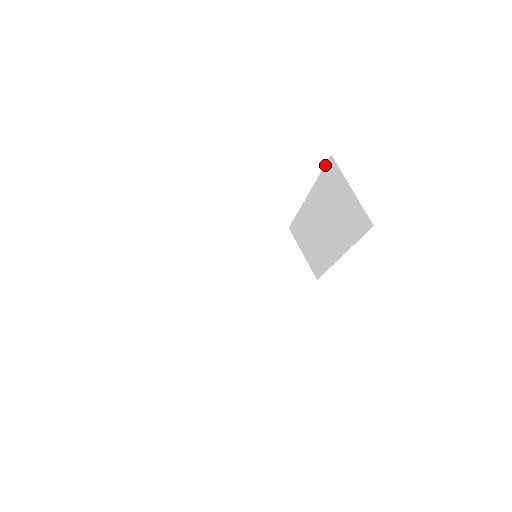
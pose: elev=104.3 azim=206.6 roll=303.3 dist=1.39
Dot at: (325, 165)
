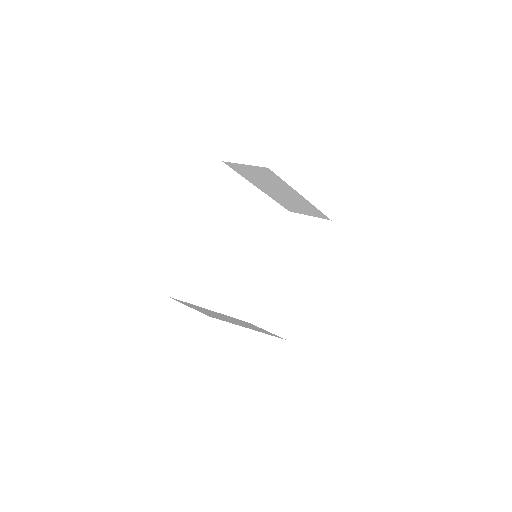
Dot at: (285, 223)
